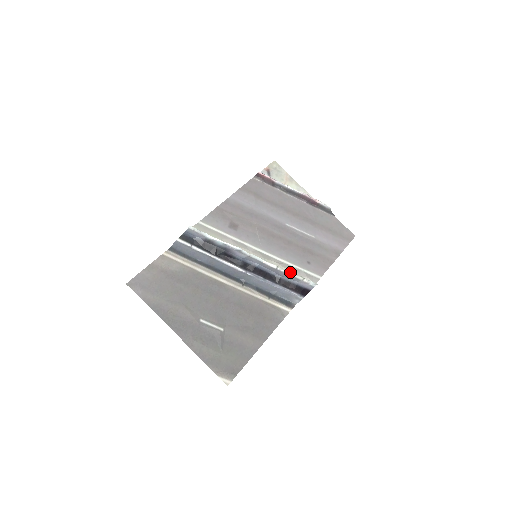
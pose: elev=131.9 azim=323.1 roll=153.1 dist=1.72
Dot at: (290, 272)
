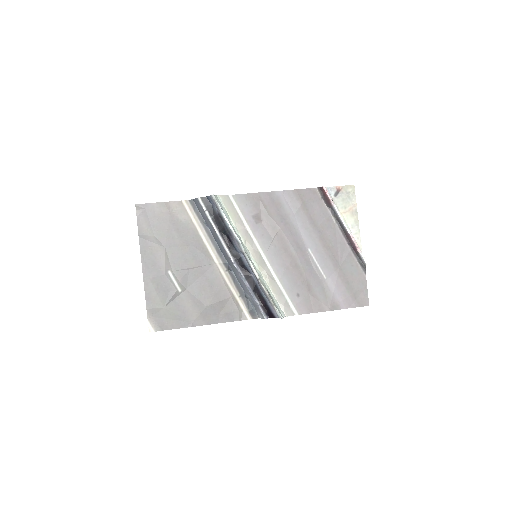
Dot at: (266, 291)
